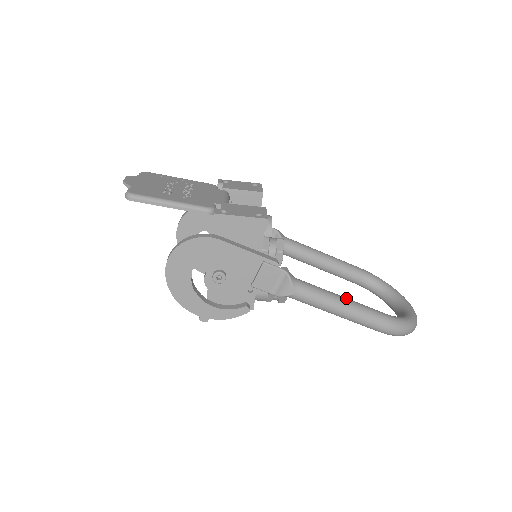
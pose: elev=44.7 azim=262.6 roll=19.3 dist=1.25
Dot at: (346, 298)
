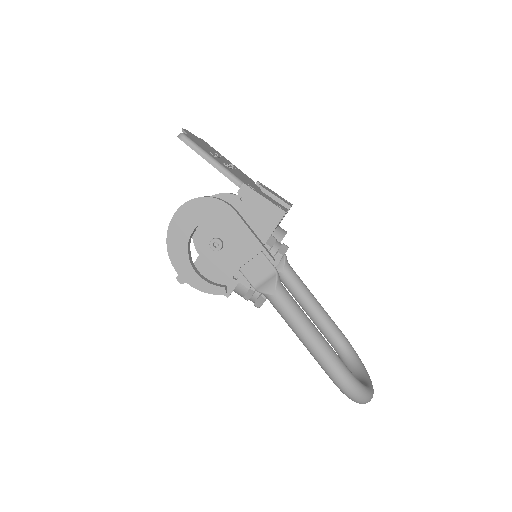
Dot at: (317, 329)
